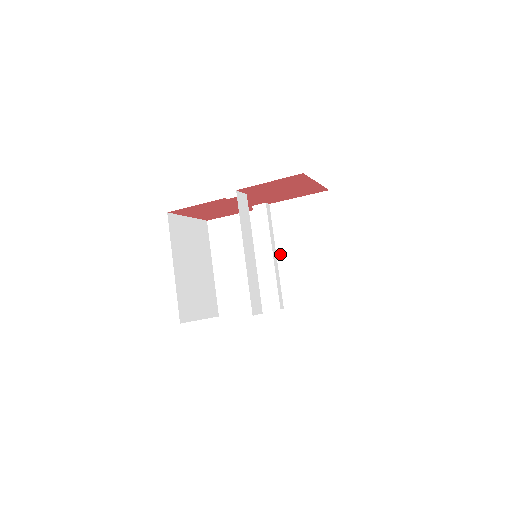
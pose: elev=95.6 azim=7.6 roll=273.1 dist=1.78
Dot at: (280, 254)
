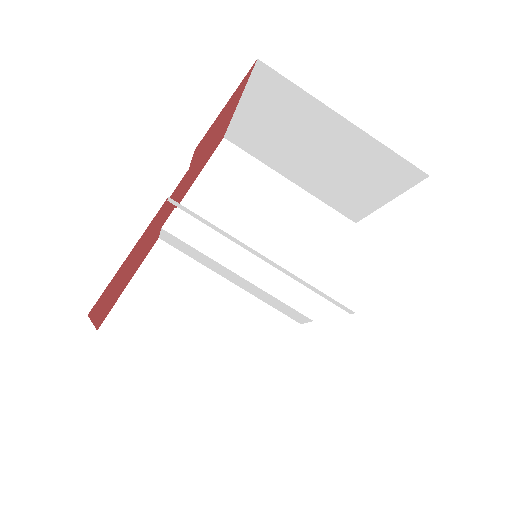
Dot at: (249, 252)
